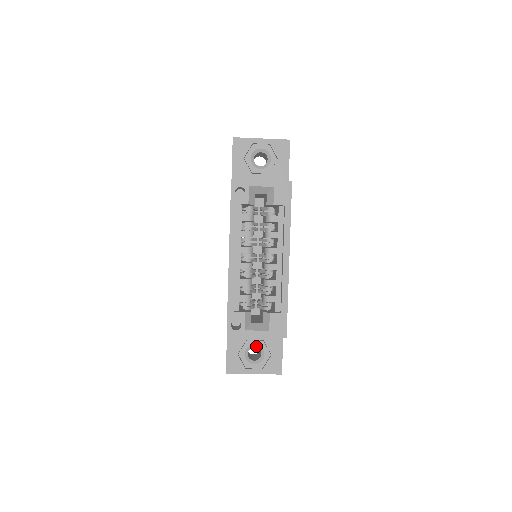
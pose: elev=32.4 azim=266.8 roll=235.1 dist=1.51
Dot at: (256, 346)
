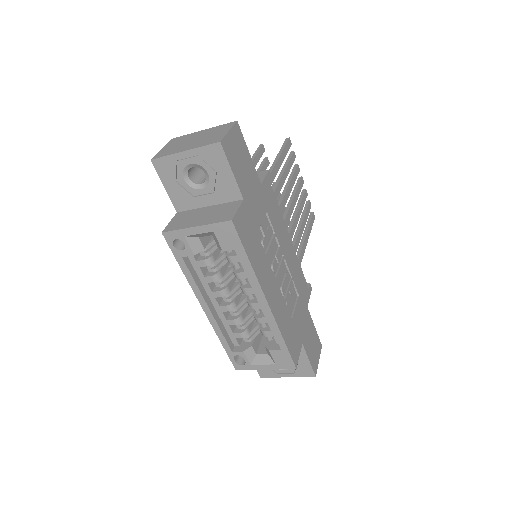
Dot at: occluded
